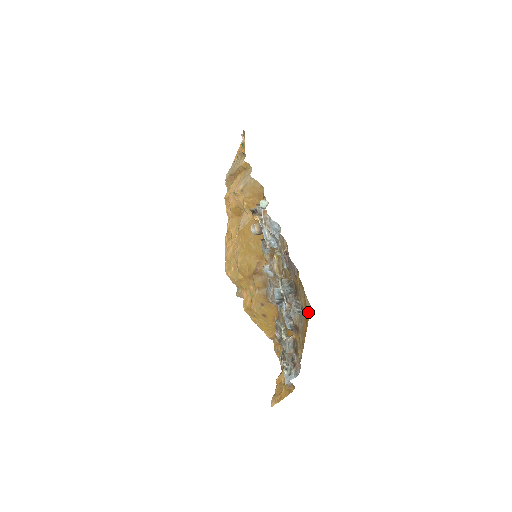
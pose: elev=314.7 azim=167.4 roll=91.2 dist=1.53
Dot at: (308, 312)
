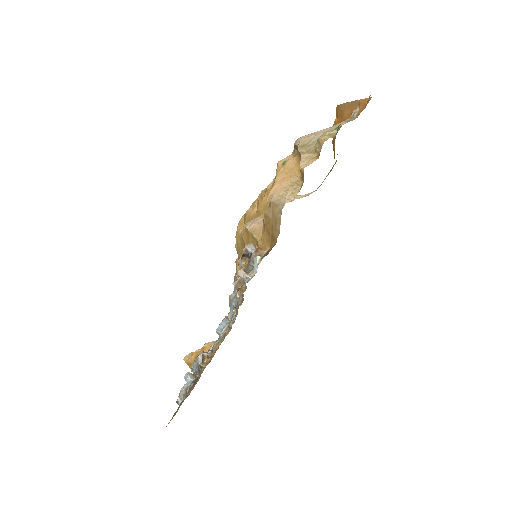
Dot at: (166, 426)
